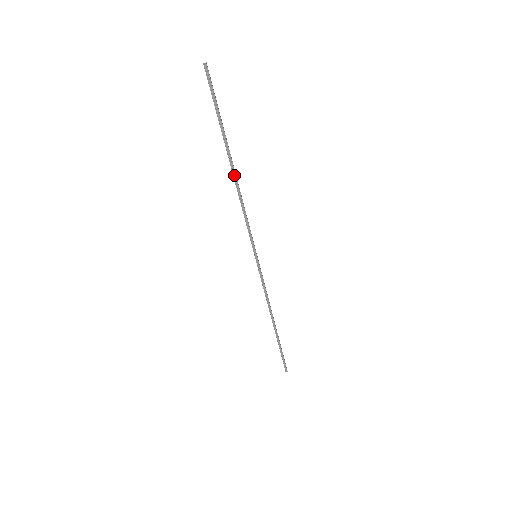
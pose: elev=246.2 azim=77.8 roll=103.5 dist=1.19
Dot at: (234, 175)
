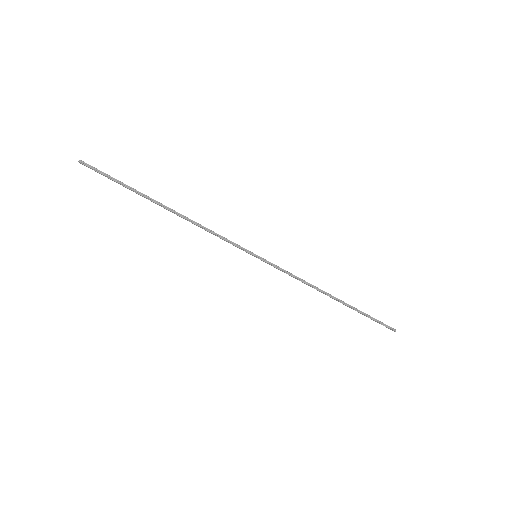
Dot at: (174, 212)
